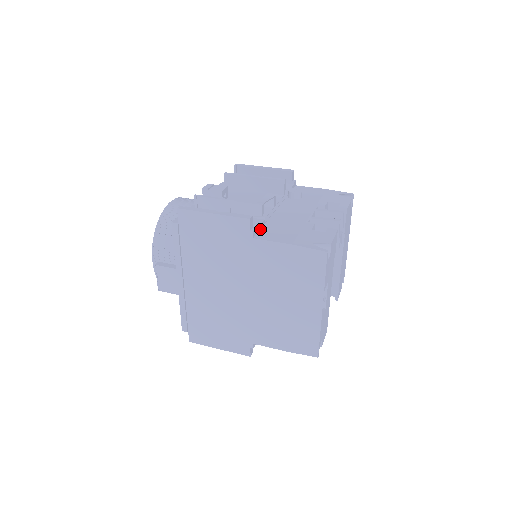
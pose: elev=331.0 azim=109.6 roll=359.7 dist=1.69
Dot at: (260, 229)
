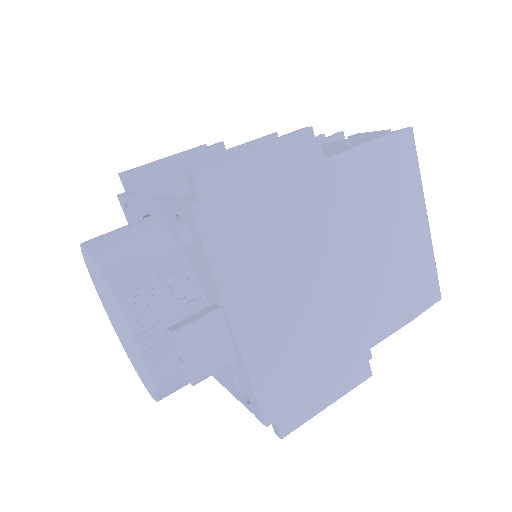
Dot at: occluded
